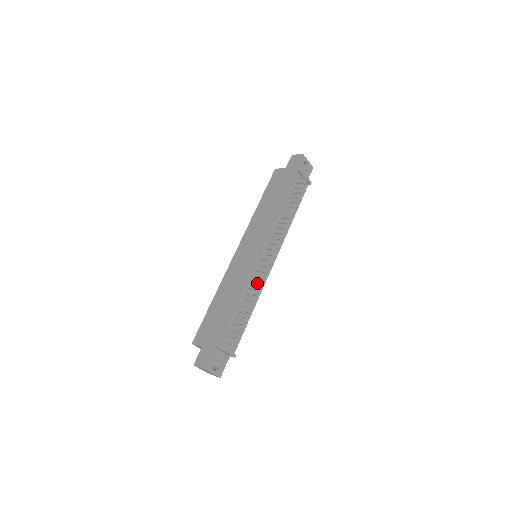
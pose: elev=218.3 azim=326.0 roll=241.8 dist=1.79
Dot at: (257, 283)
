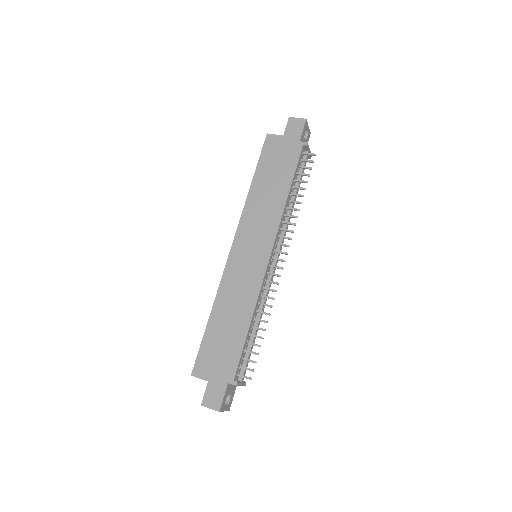
Dot at: (270, 298)
